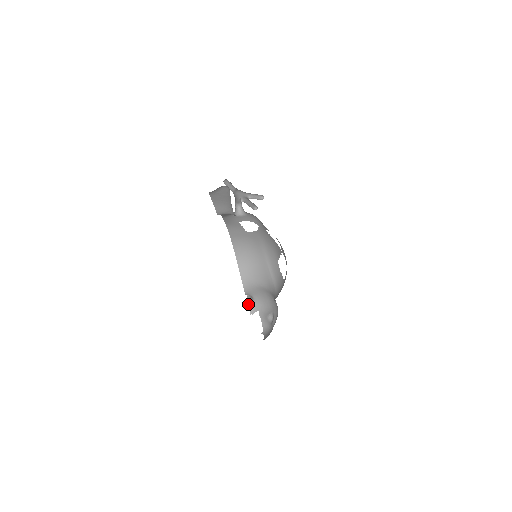
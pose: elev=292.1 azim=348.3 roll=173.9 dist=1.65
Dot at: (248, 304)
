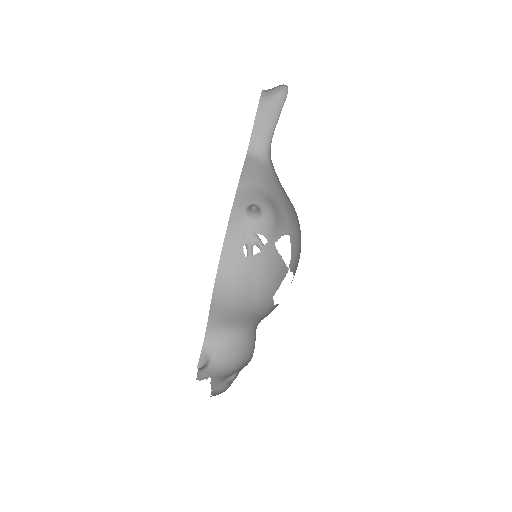
Dot at: occluded
